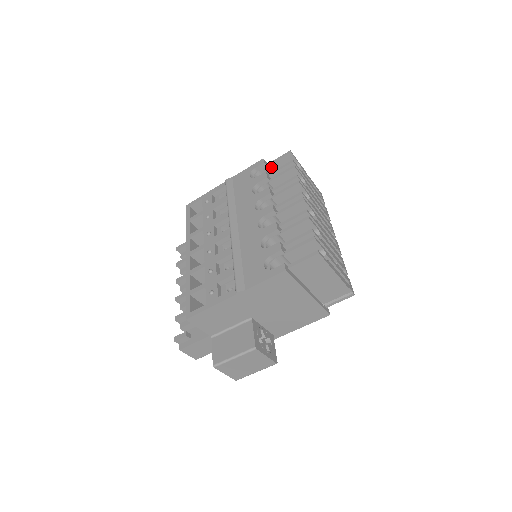
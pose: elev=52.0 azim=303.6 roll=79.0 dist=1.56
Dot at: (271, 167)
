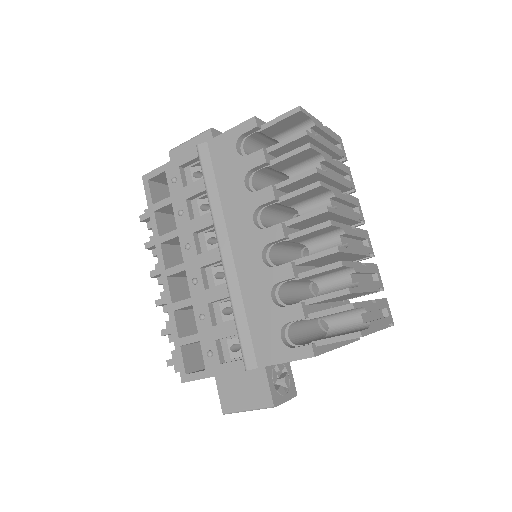
Dot at: (268, 129)
